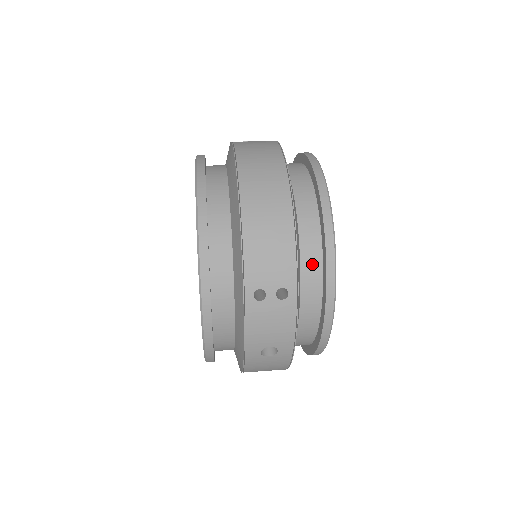
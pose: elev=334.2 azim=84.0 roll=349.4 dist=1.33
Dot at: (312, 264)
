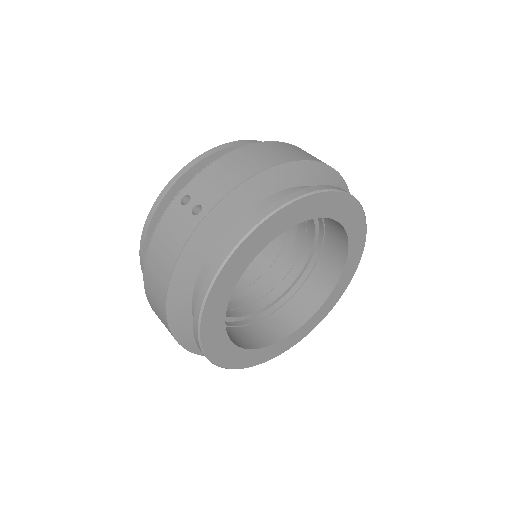
Dot at: occluded
